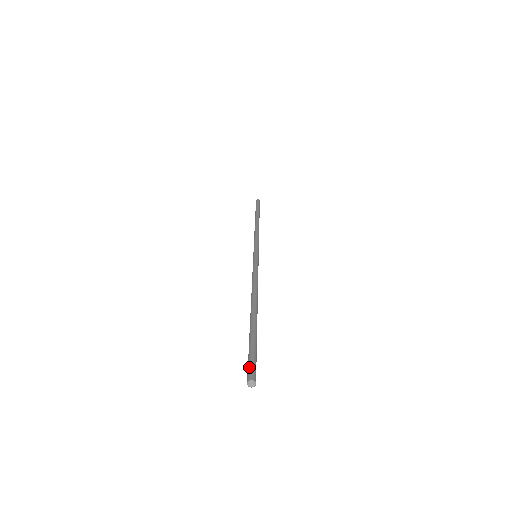
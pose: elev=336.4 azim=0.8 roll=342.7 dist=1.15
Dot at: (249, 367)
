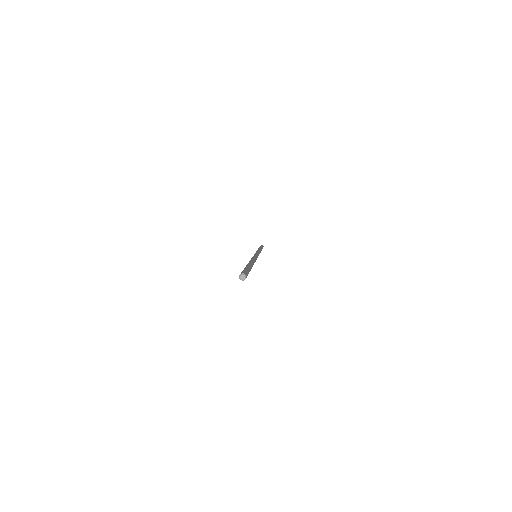
Dot at: (242, 271)
